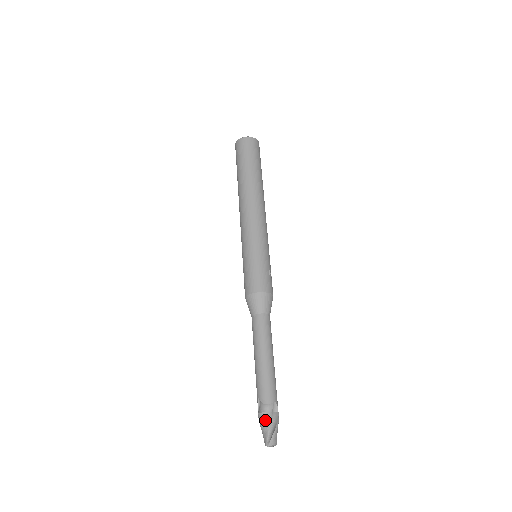
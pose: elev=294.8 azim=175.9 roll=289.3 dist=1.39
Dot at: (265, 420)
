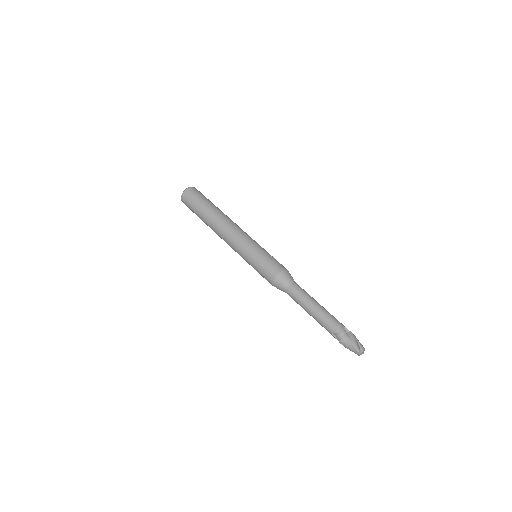
Dot at: (347, 341)
